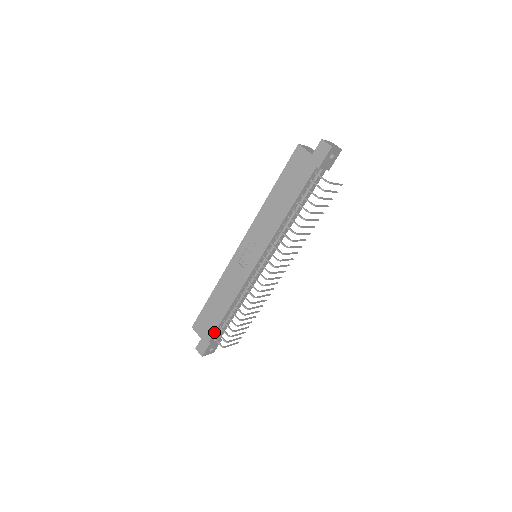
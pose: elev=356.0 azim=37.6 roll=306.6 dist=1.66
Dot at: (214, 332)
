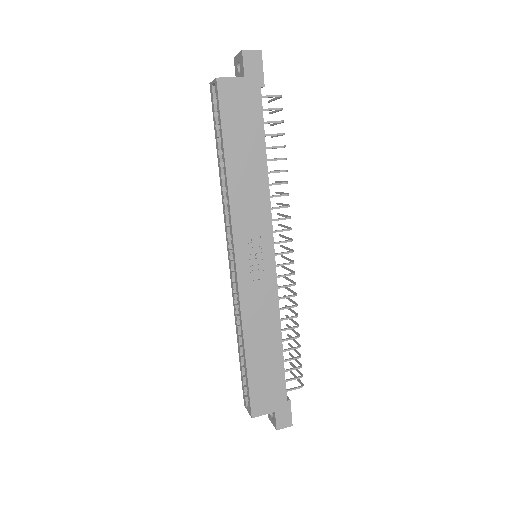
Dot at: (285, 384)
